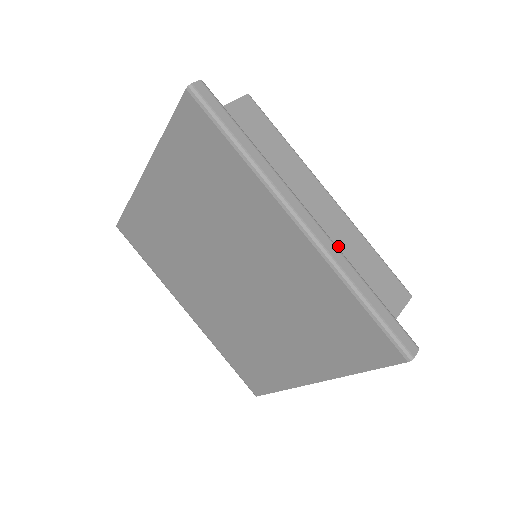
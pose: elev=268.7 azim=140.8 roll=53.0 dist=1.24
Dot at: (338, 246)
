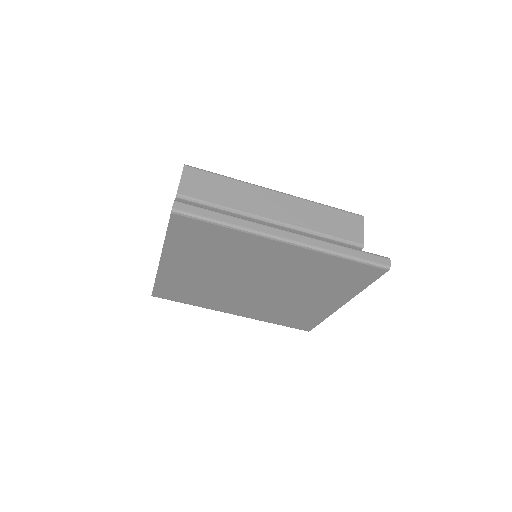
Dot at: (304, 222)
